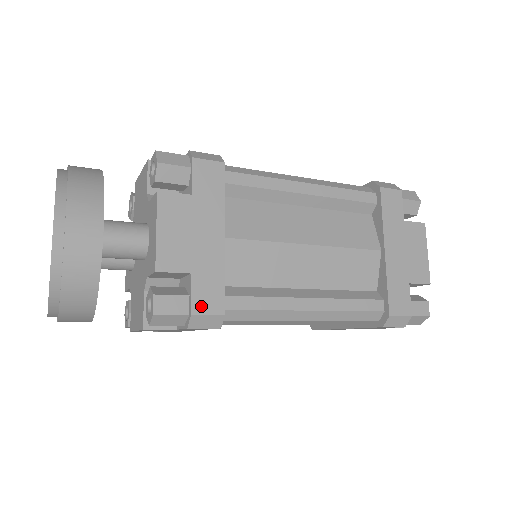
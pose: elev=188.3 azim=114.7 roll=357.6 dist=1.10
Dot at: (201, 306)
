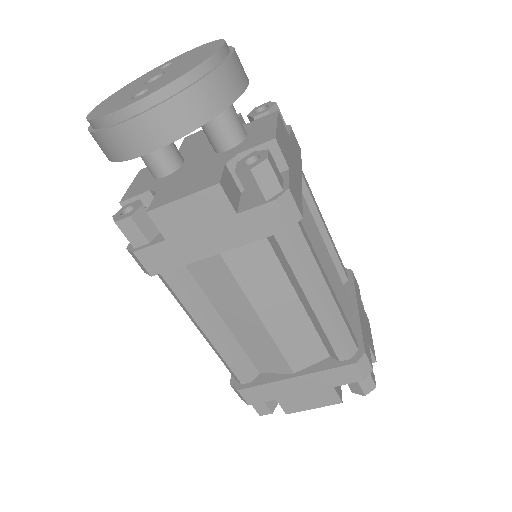
Dot at: (293, 192)
